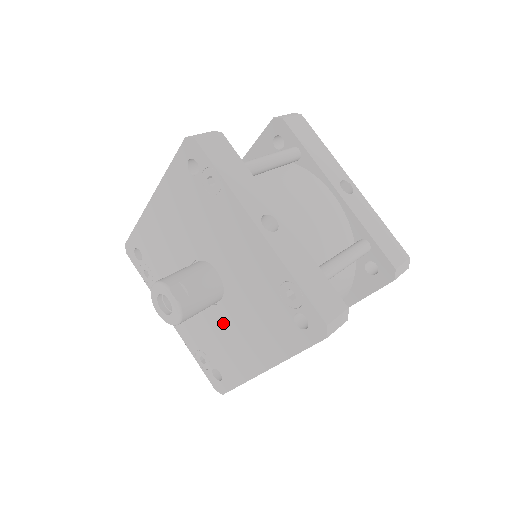
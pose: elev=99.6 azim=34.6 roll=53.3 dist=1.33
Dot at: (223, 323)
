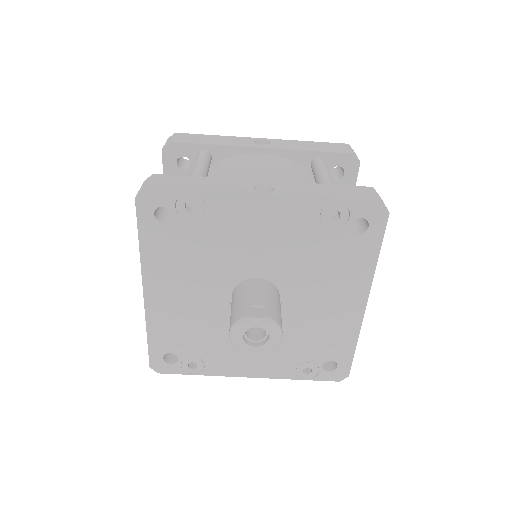
Dot at: (299, 314)
